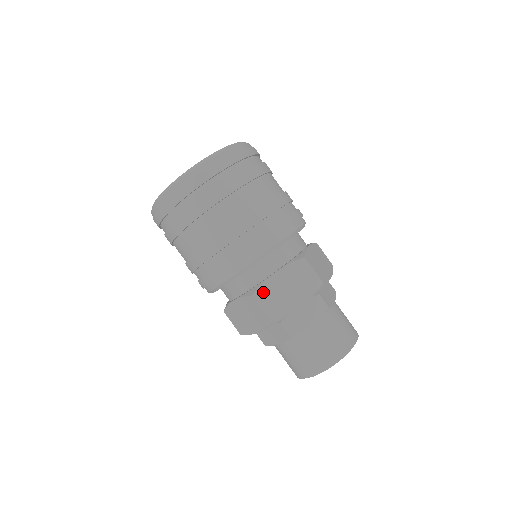
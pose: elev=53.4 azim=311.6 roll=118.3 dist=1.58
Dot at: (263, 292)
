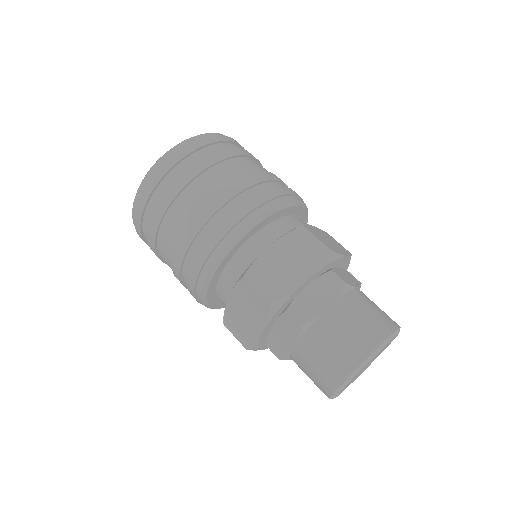
Dot at: (228, 319)
